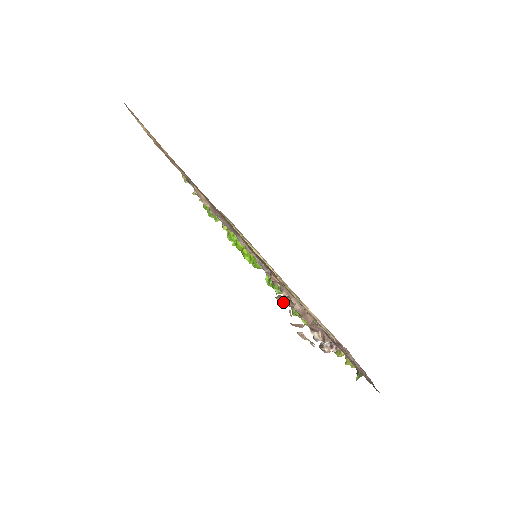
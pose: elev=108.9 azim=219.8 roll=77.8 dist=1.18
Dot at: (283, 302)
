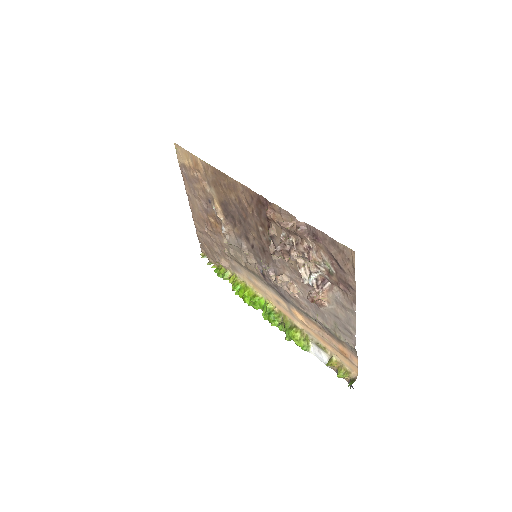
Dot at: (276, 248)
